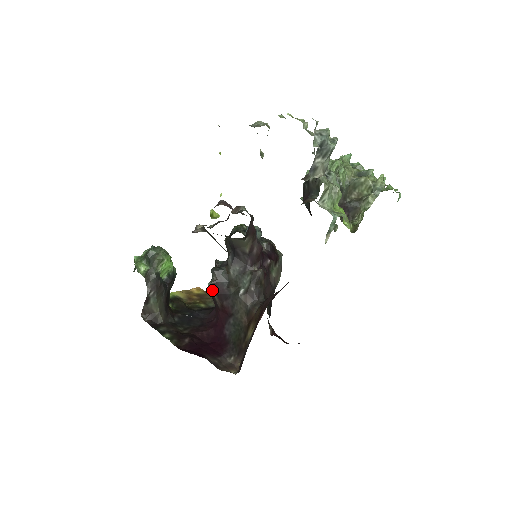
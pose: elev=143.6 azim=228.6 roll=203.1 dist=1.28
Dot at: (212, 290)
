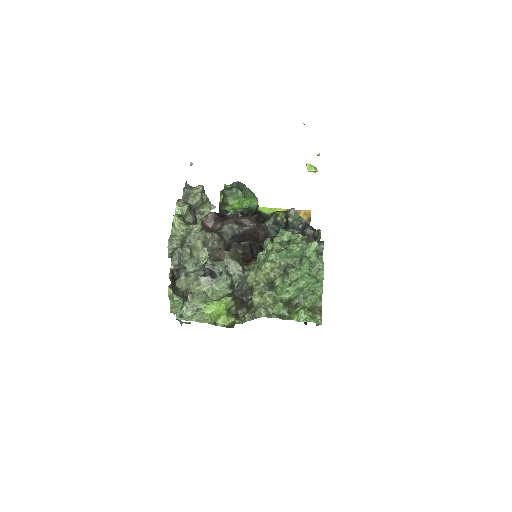
Dot at: (250, 247)
